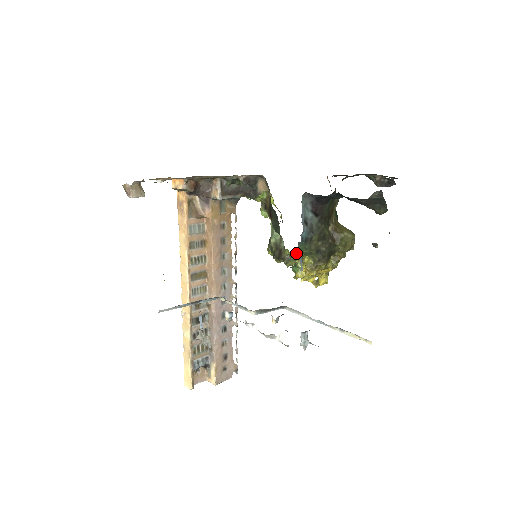
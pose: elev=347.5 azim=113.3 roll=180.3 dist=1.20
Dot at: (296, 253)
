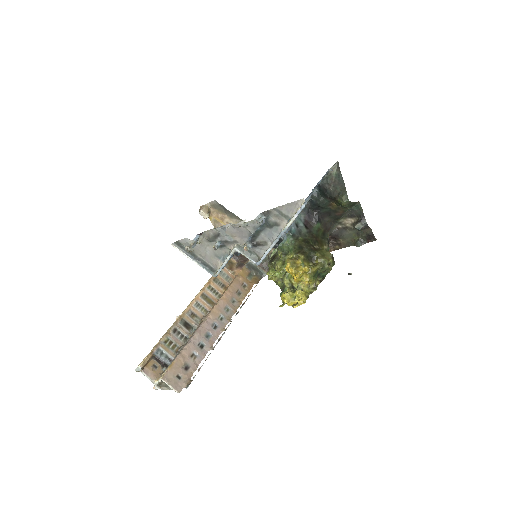
Dot at: (284, 247)
